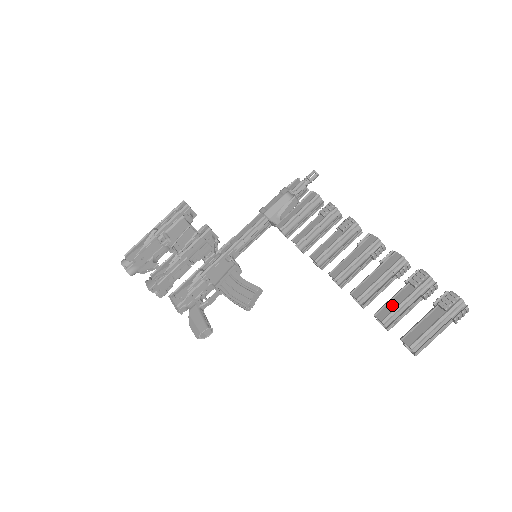
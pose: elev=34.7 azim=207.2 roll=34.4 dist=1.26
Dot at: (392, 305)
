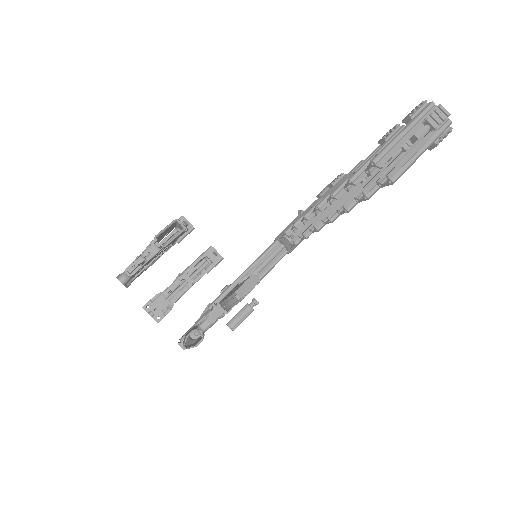
Dot at: occluded
